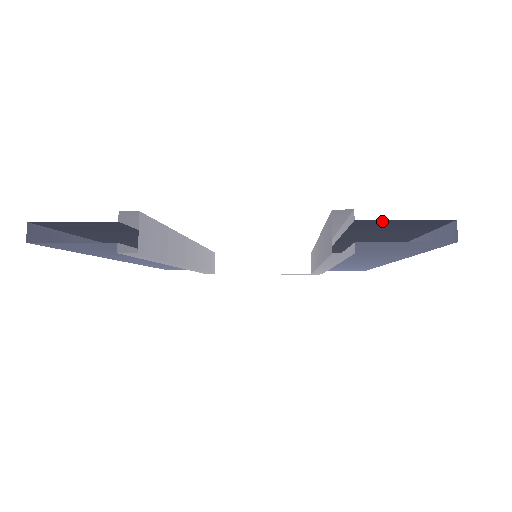
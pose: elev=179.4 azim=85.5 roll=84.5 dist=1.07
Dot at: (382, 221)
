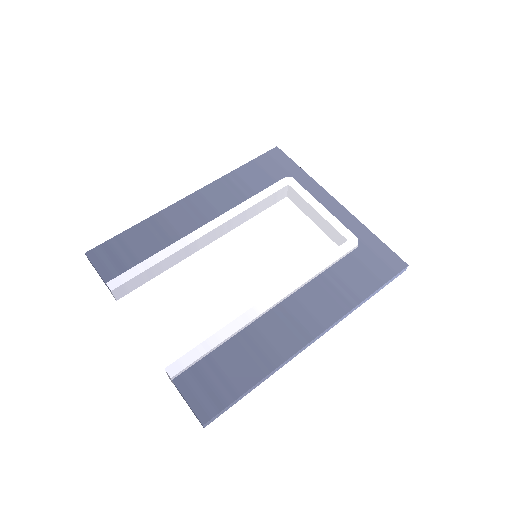
Dot at: (184, 390)
